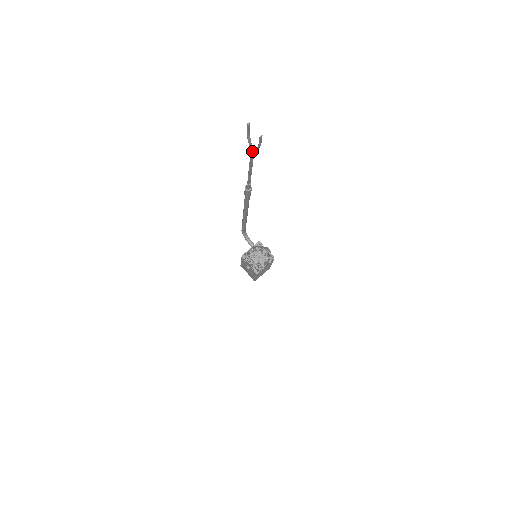
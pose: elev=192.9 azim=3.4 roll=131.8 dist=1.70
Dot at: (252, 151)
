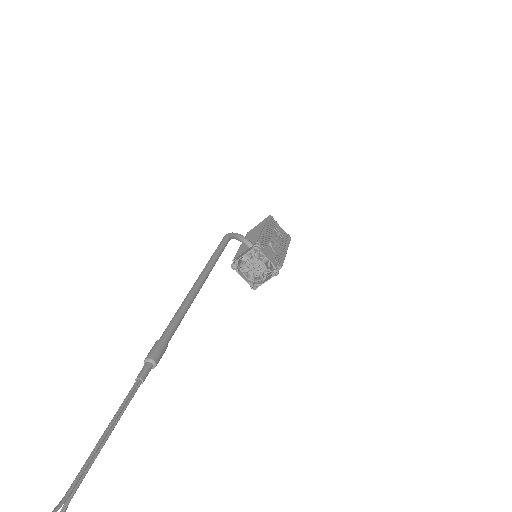
Dot at: (60, 507)
